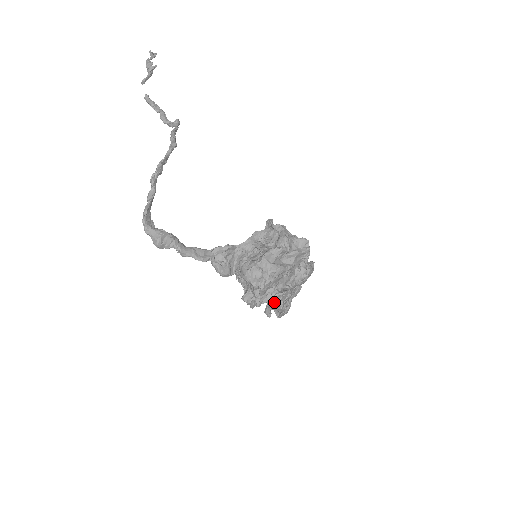
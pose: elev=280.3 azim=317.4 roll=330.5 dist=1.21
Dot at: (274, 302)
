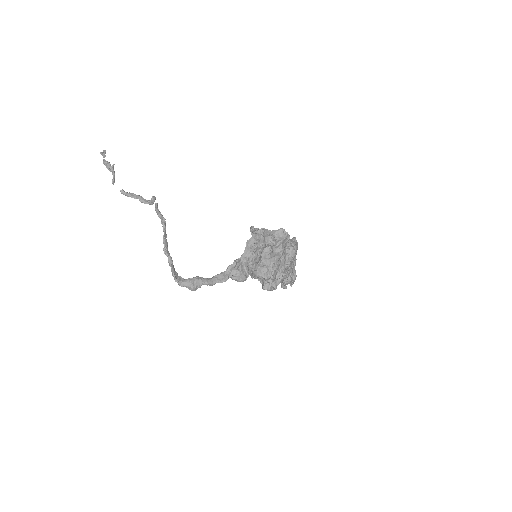
Dot at: (284, 280)
